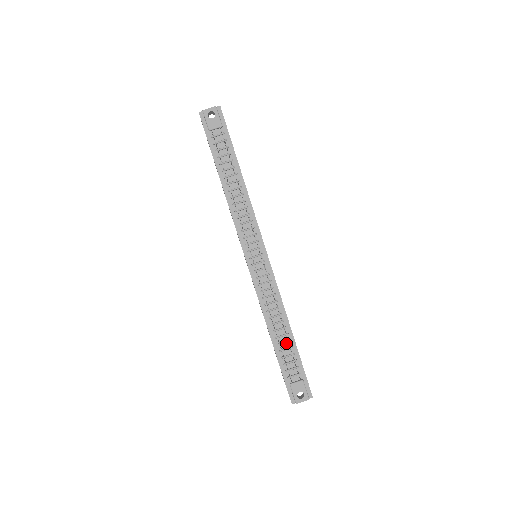
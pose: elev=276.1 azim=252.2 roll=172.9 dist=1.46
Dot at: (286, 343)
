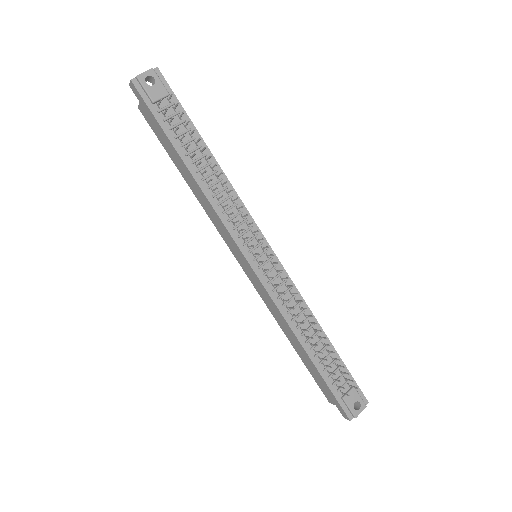
Dot at: (323, 351)
